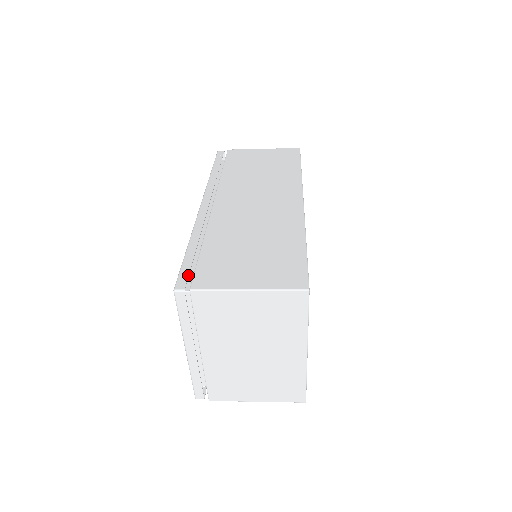
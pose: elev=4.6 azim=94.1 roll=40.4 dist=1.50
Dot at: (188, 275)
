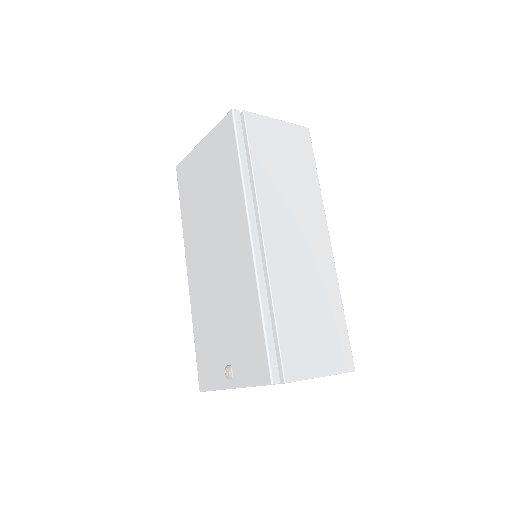
Dot at: (277, 362)
